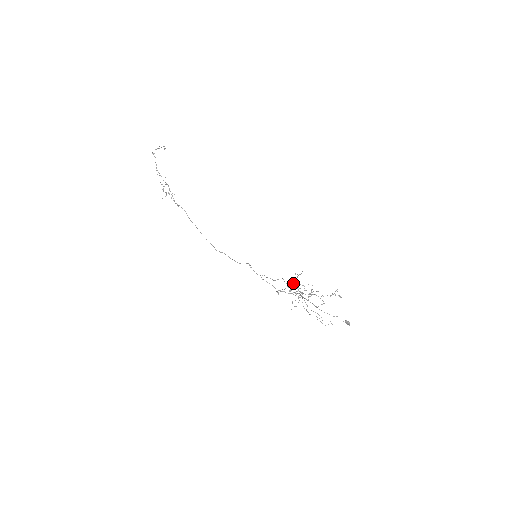
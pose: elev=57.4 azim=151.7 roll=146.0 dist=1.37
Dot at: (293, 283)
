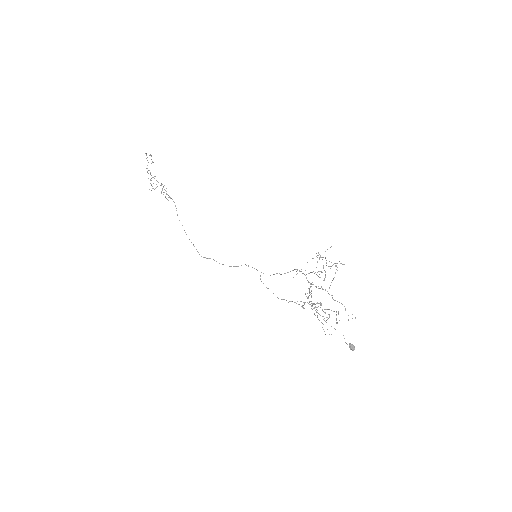
Dot at: (320, 256)
